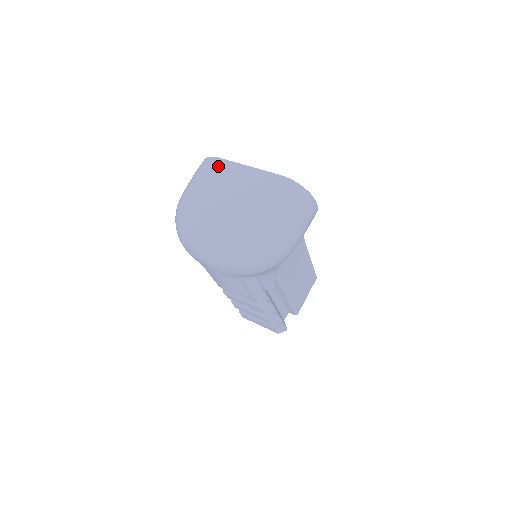
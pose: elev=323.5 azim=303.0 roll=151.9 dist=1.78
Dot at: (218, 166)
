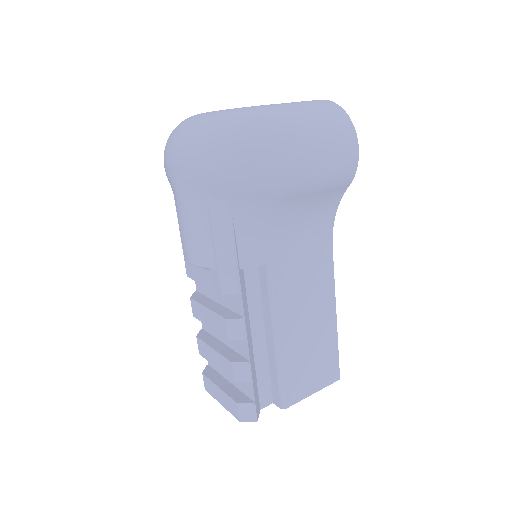
Dot at: occluded
